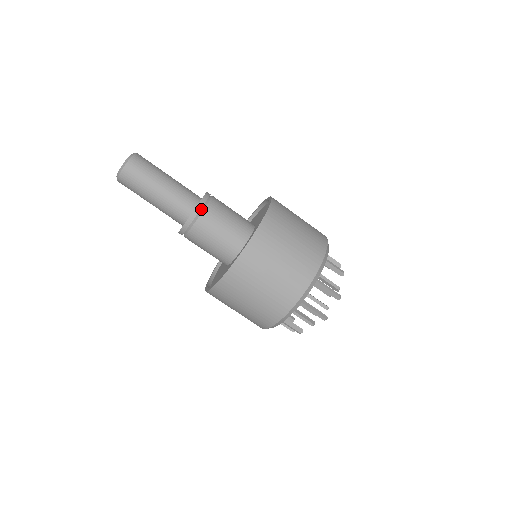
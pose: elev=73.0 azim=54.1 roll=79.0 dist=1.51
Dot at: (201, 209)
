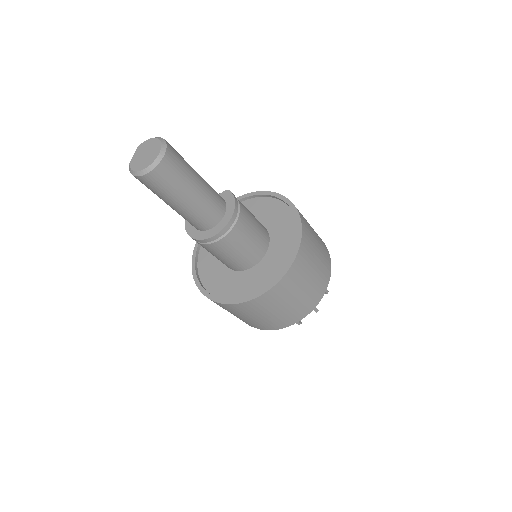
Dot at: (224, 232)
